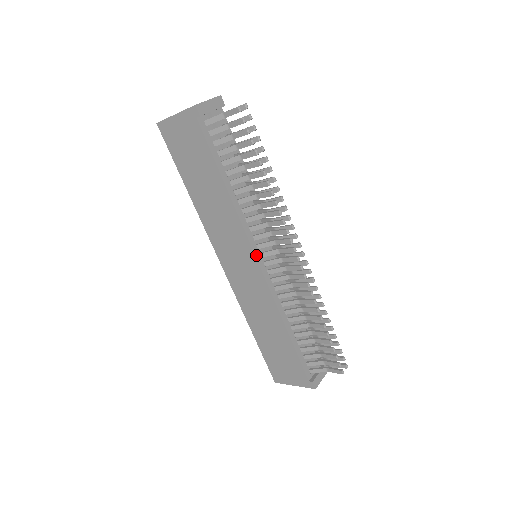
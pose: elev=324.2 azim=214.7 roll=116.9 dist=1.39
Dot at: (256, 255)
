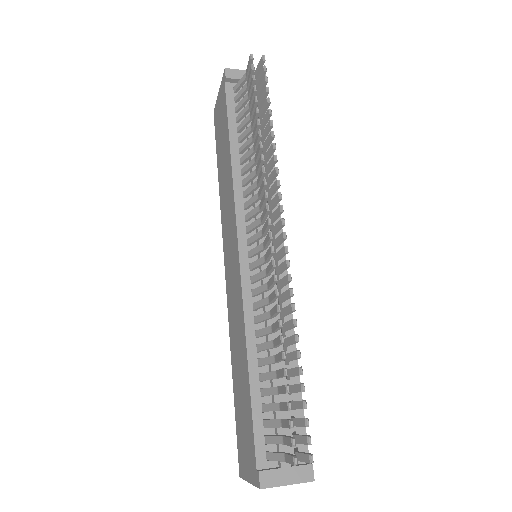
Dot at: (239, 237)
